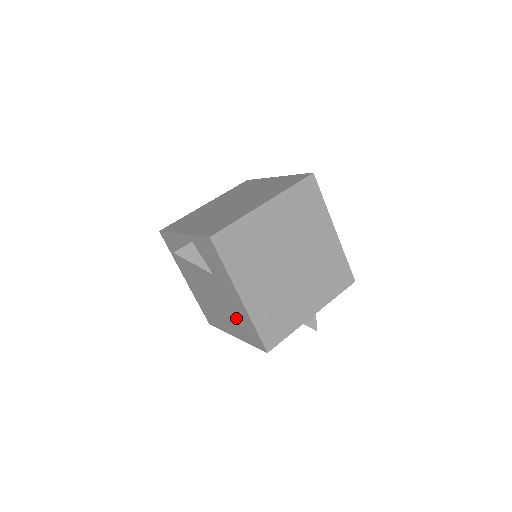
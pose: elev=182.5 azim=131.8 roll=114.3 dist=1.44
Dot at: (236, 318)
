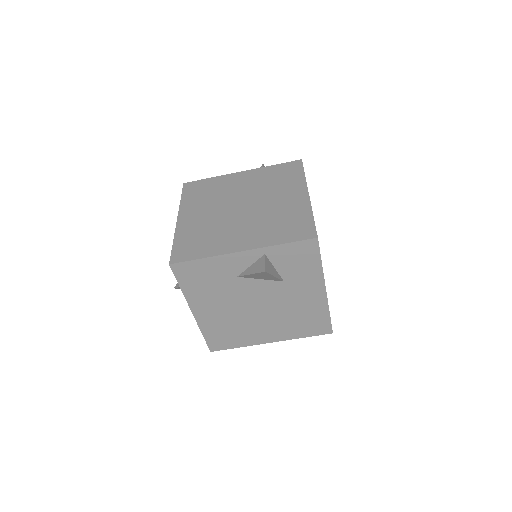
Dot at: (295, 318)
